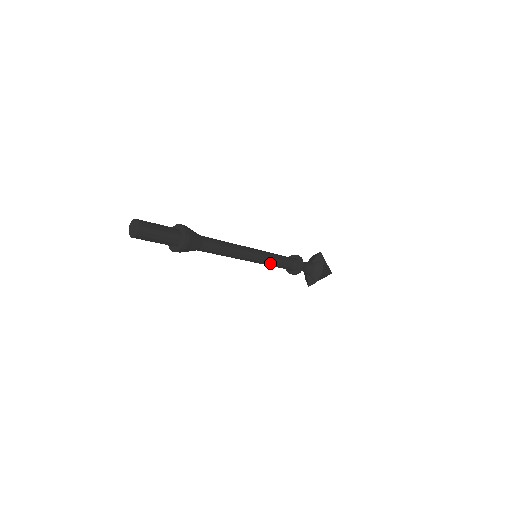
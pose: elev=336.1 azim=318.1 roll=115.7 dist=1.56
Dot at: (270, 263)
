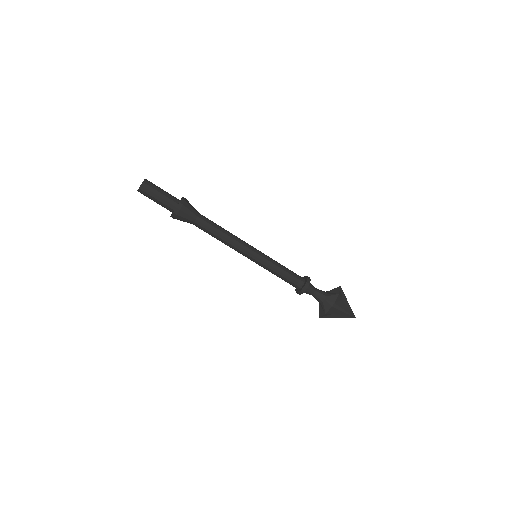
Dot at: (269, 268)
